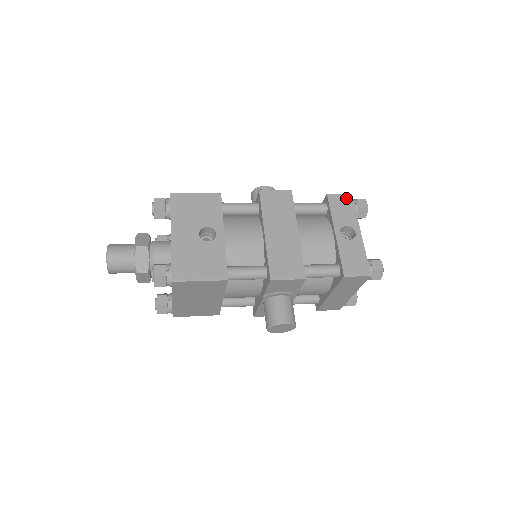
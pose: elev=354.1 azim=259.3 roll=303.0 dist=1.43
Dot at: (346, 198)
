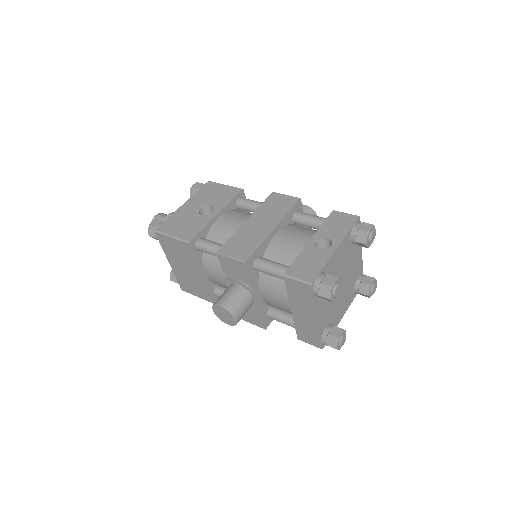
Dot at: (350, 217)
